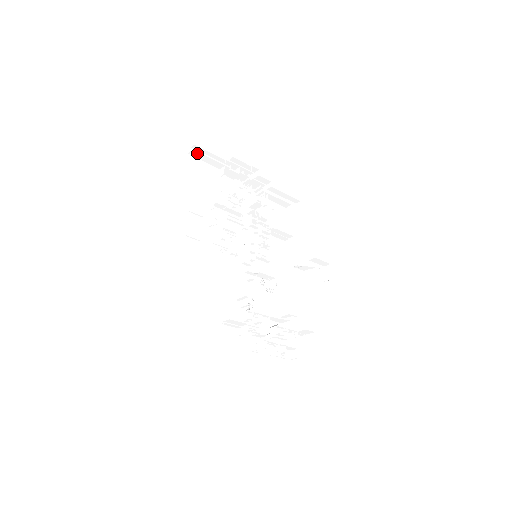
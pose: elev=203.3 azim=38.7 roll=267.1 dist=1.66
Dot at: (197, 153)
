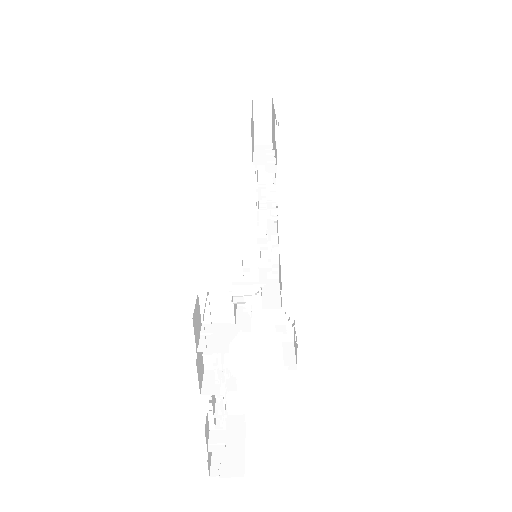
Dot at: (261, 106)
